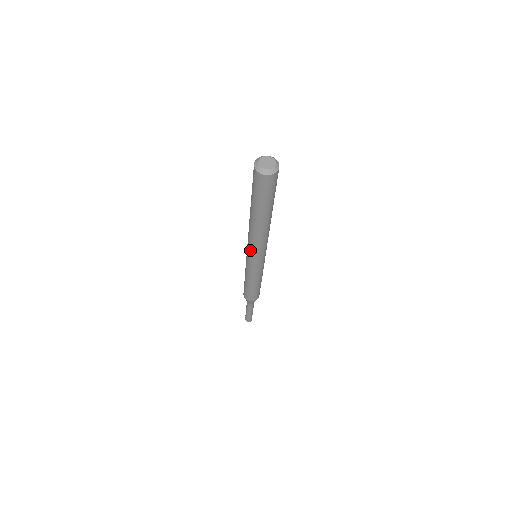
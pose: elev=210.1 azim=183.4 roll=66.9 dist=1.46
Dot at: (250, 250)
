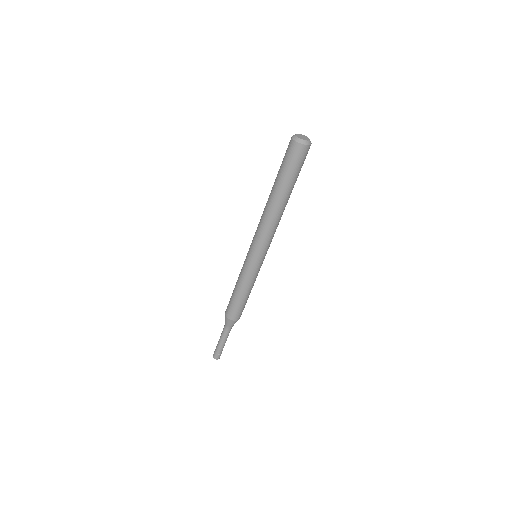
Dot at: (255, 240)
